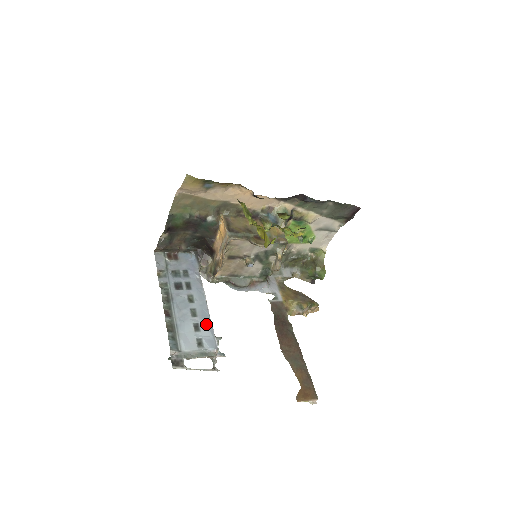
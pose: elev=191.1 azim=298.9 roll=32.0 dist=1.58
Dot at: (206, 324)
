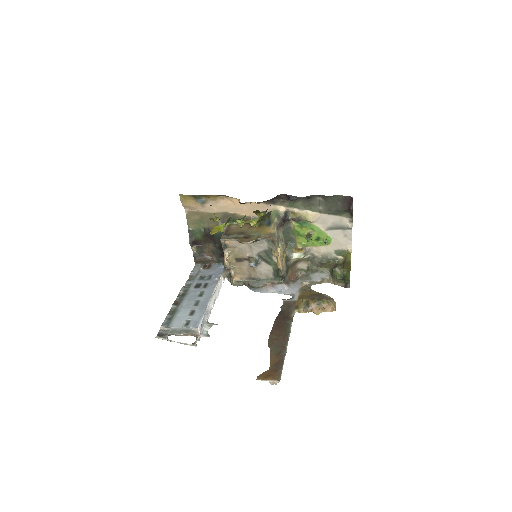
Dot at: (200, 311)
